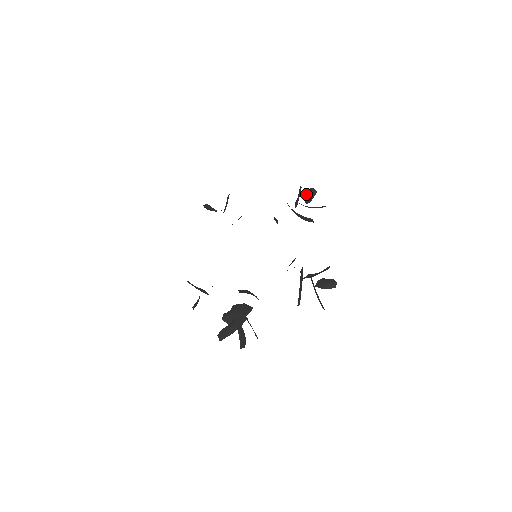
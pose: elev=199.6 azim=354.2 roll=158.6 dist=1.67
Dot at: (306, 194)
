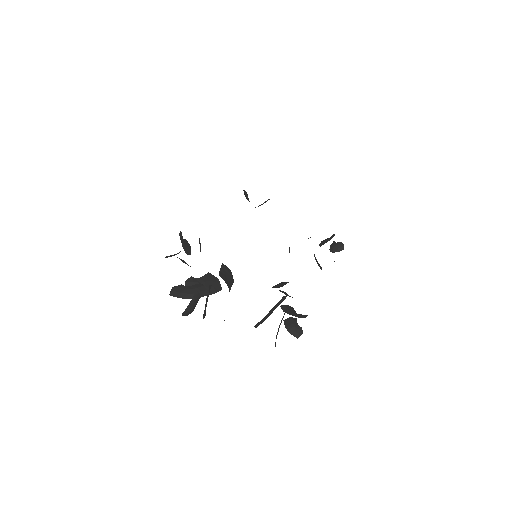
Dot at: (335, 243)
